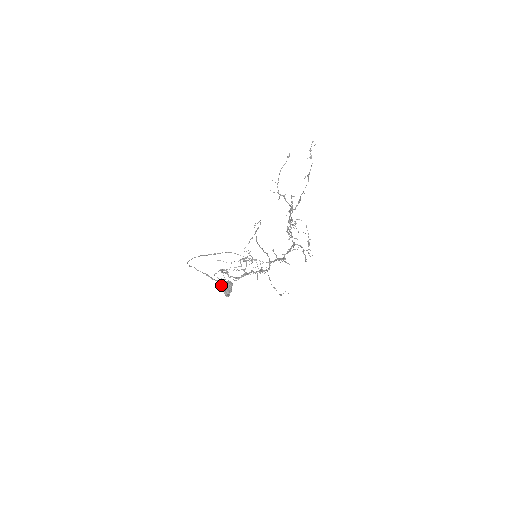
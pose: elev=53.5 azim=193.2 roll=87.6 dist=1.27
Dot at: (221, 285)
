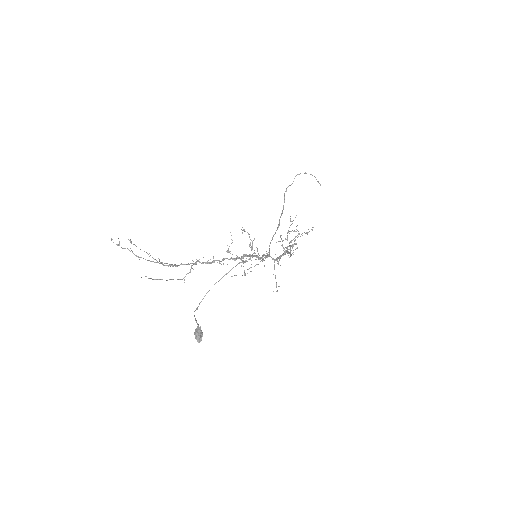
Dot at: occluded
